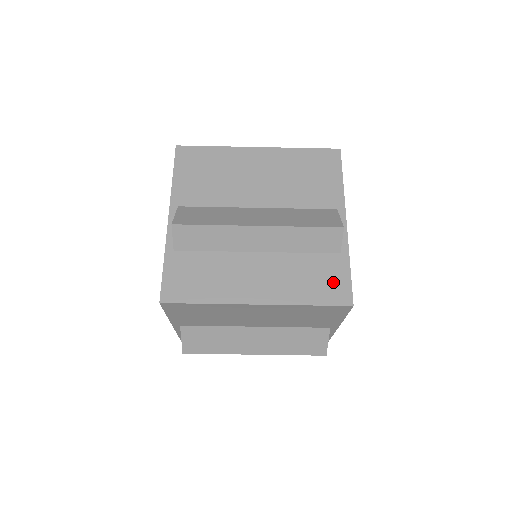
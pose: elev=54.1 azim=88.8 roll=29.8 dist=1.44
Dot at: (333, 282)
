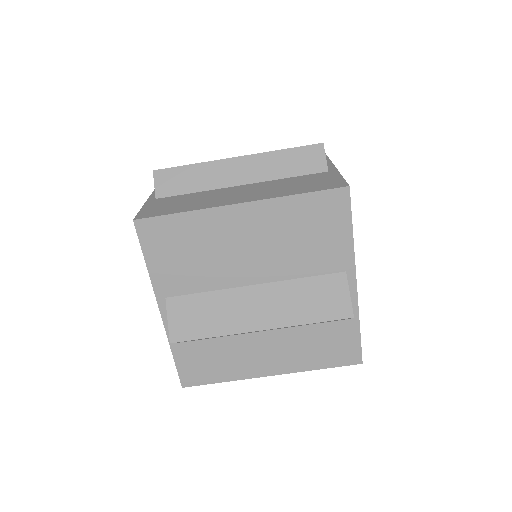
Dot at: (323, 182)
